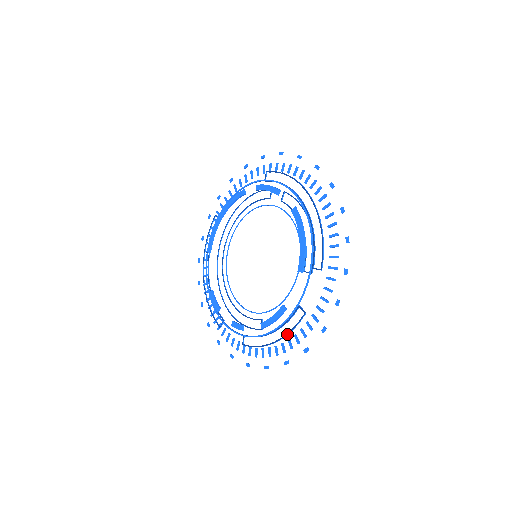
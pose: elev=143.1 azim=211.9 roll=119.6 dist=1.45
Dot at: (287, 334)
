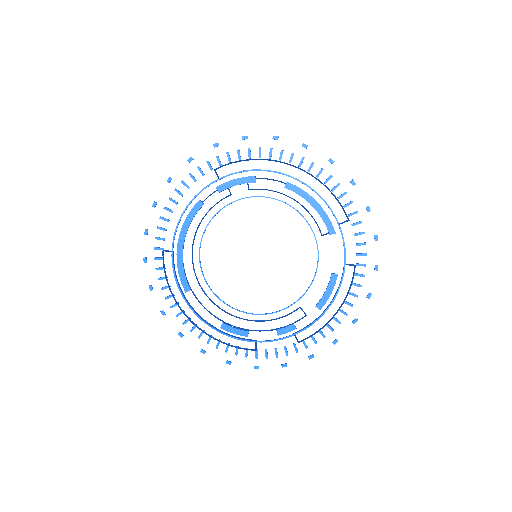
Dot at: occluded
